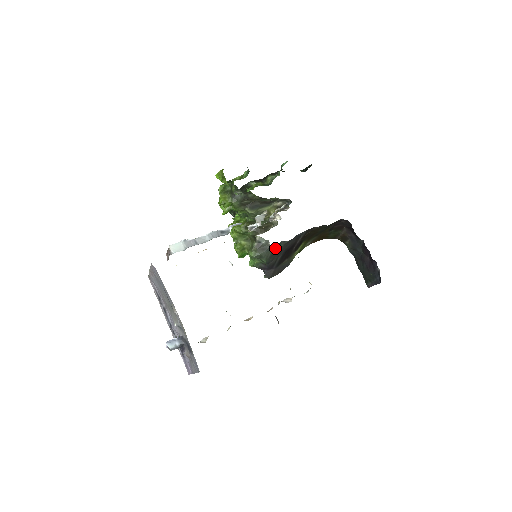
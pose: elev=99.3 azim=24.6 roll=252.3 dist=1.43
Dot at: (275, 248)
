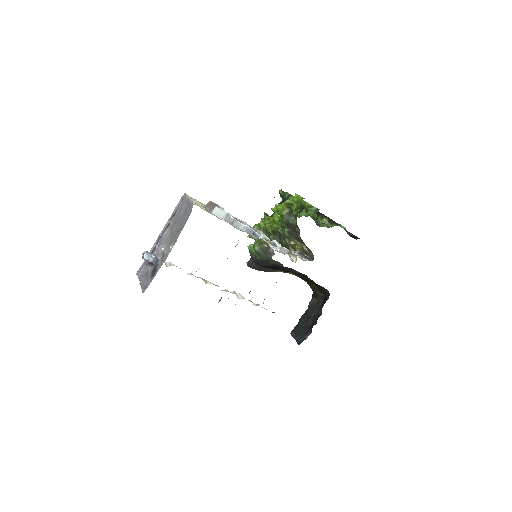
Dot at: (273, 260)
